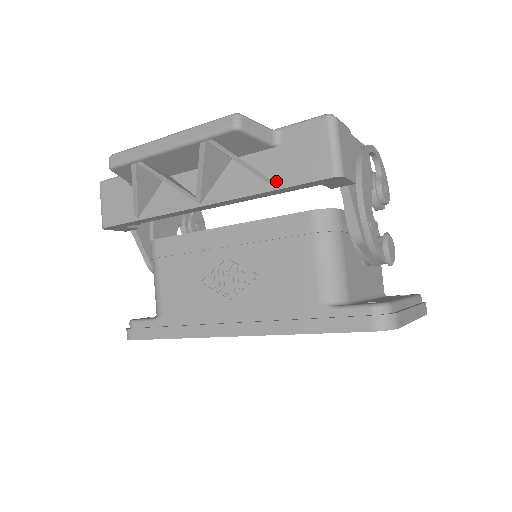
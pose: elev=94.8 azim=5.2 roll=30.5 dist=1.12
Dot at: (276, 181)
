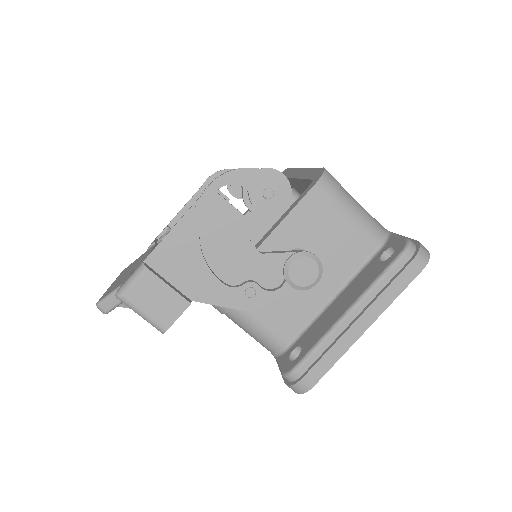
Dot at: occluded
